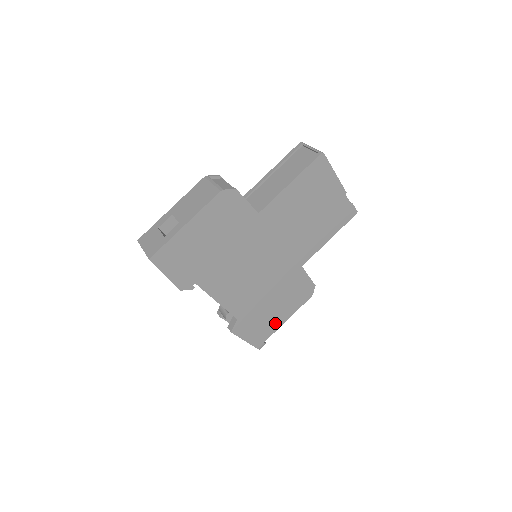
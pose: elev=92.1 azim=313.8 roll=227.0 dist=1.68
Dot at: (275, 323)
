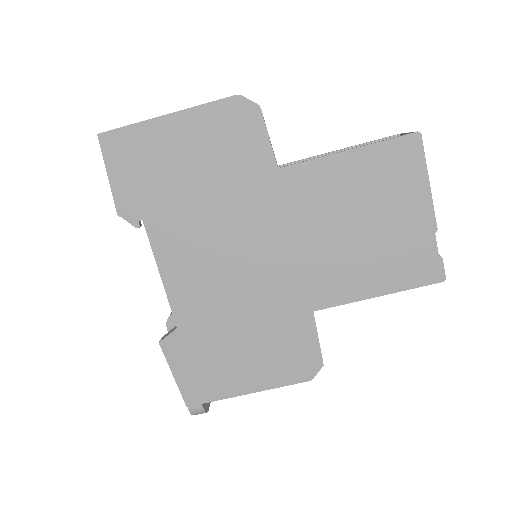
Dot at: (232, 382)
